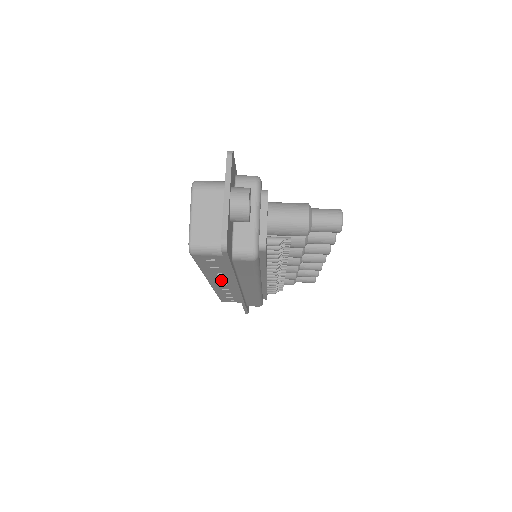
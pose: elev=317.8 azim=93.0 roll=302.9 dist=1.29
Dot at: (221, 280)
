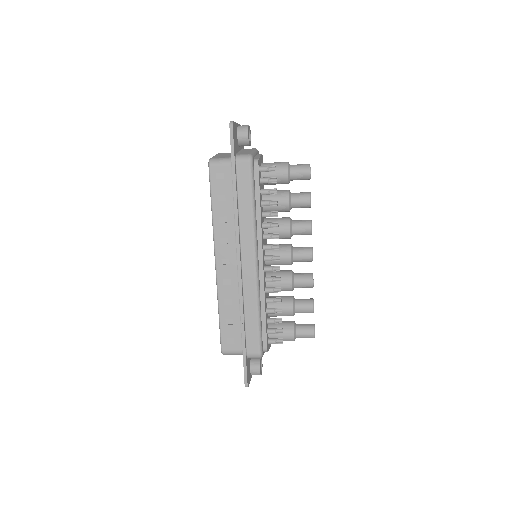
Dot at: (225, 244)
